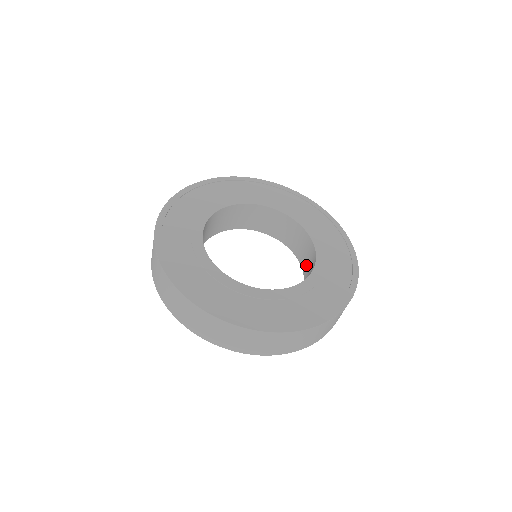
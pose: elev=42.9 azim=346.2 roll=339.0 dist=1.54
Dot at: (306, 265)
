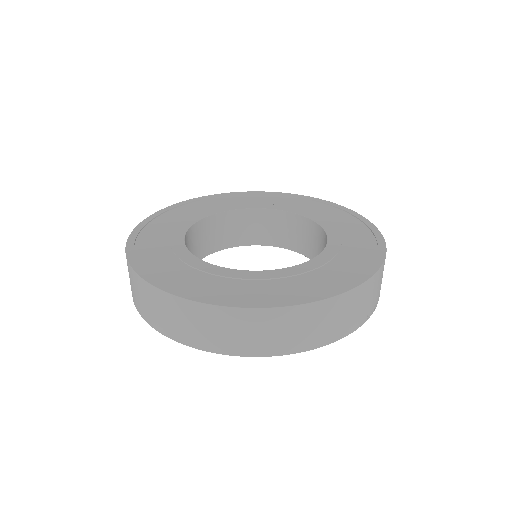
Dot at: occluded
